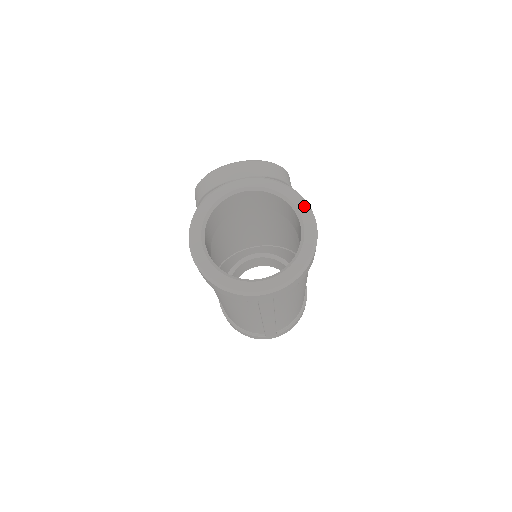
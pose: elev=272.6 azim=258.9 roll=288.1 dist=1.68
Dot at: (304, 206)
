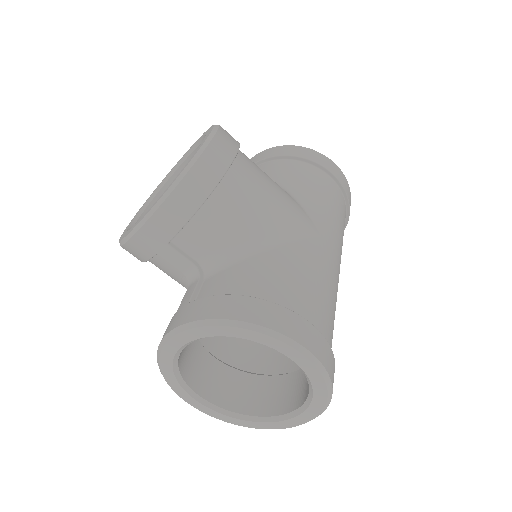
Dot at: (276, 342)
